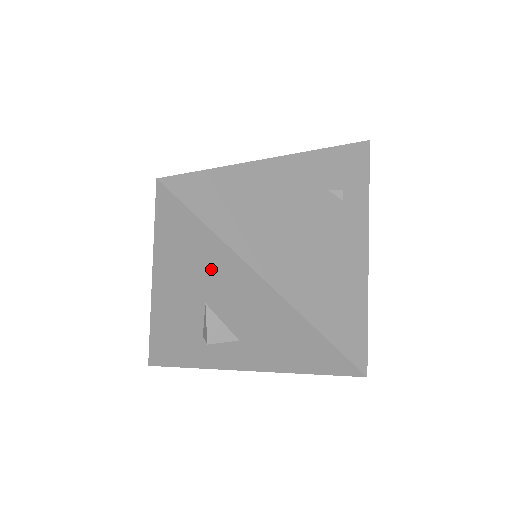
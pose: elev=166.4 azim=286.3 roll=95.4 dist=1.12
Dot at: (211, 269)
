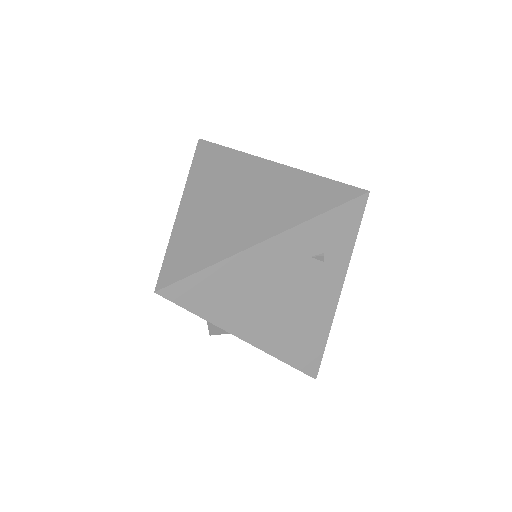
Dot at: occluded
